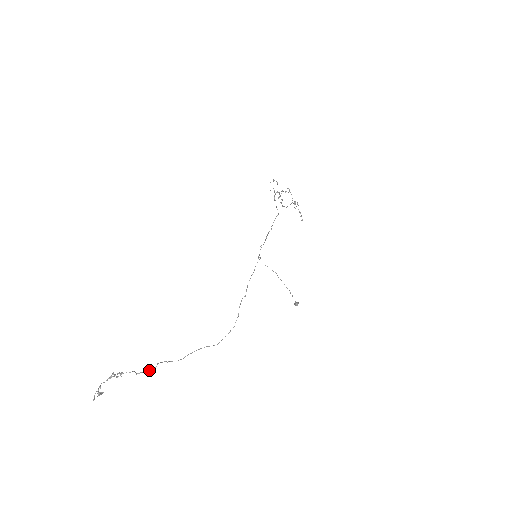
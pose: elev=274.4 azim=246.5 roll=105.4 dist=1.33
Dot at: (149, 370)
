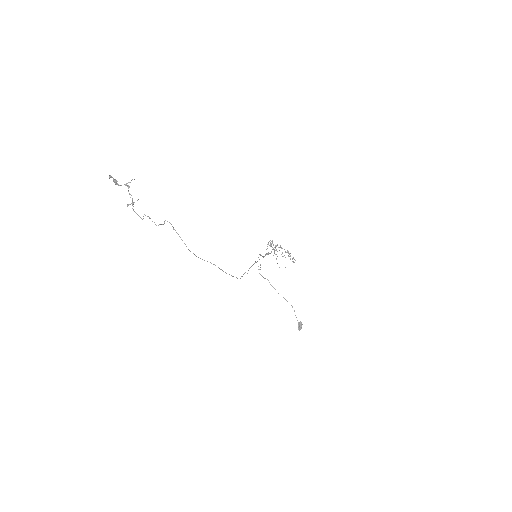
Dot at: (156, 225)
